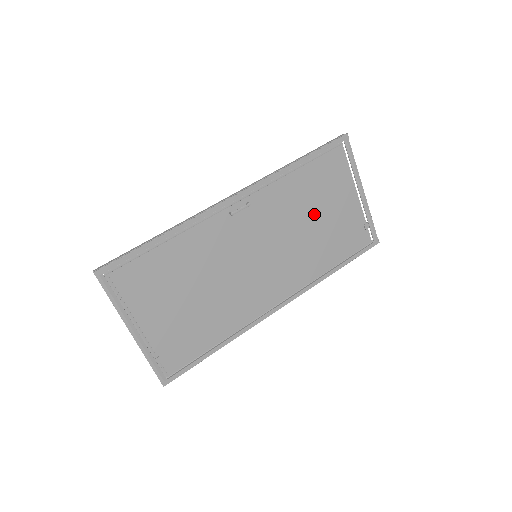
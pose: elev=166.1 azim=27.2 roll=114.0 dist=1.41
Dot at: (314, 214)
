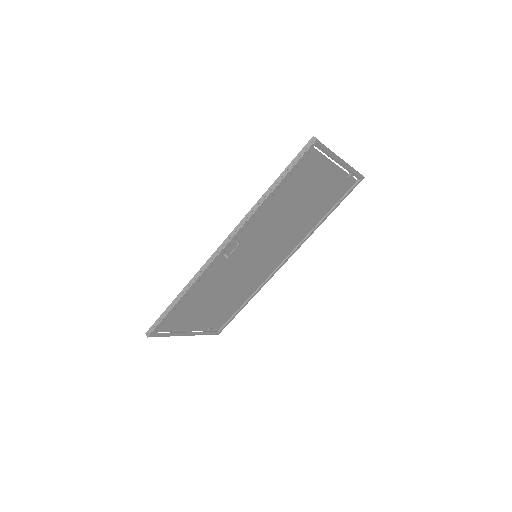
Dot at: (298, 205)
